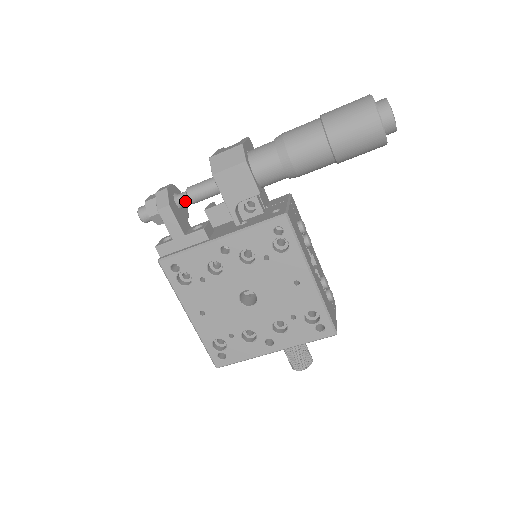
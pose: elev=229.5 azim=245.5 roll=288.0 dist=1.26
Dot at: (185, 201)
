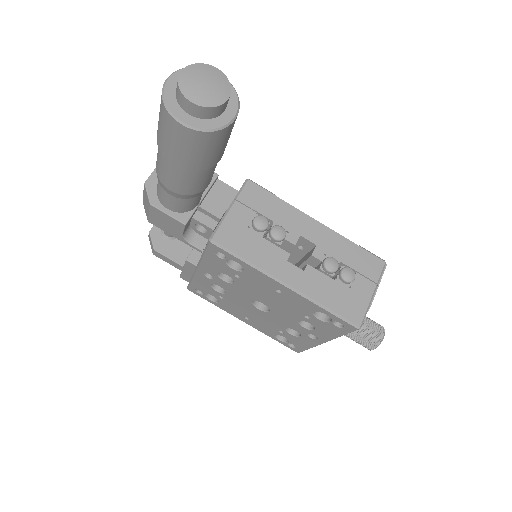
Dot at: (169, 234)
